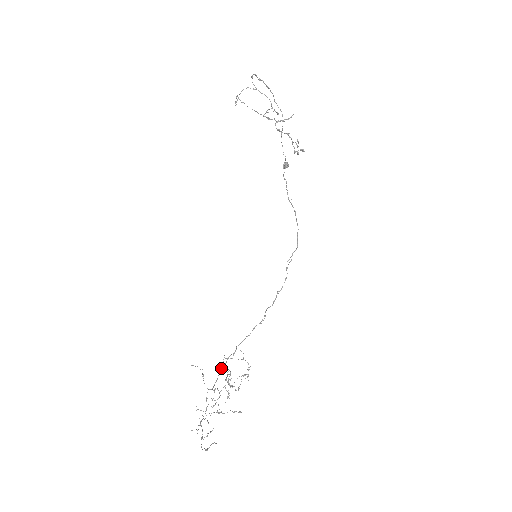
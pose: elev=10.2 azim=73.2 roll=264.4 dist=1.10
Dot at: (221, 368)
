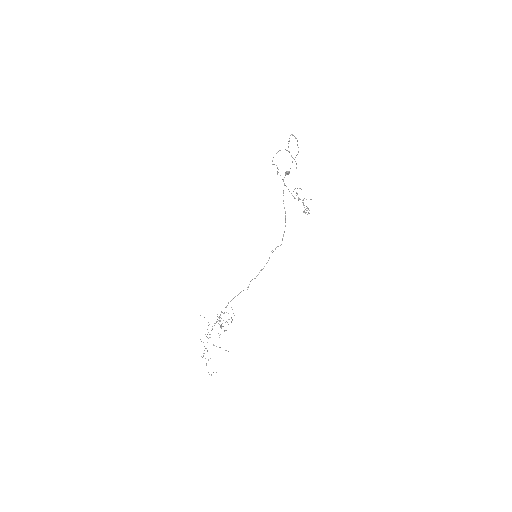
Dot at: occluded
